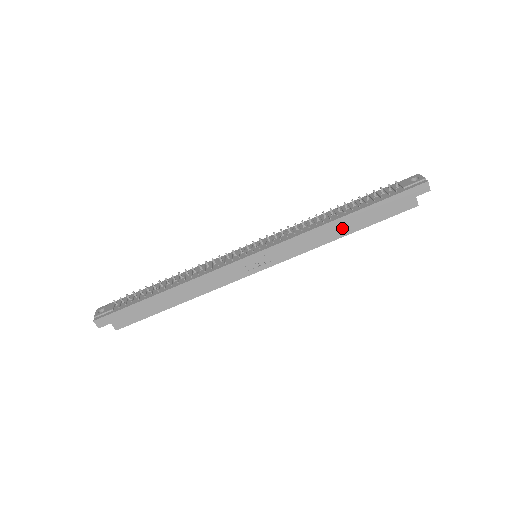
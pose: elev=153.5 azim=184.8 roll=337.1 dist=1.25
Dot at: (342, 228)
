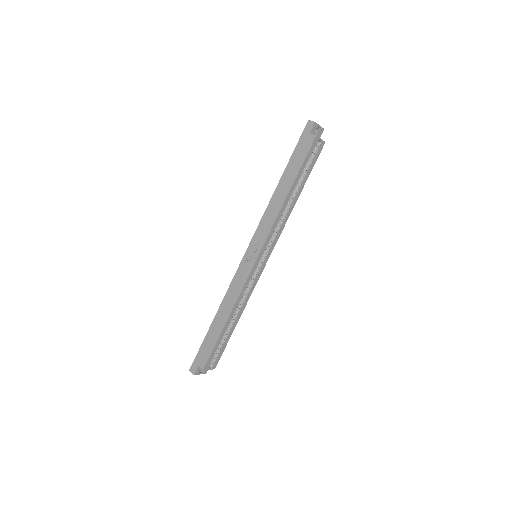
Dot at: (283, 191)
